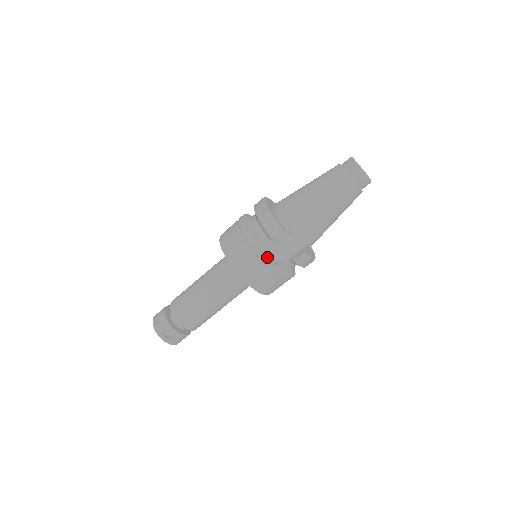
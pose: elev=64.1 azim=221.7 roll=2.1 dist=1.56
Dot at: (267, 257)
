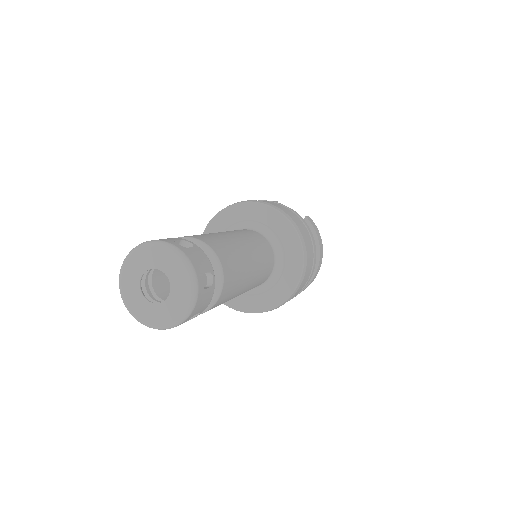
Dot at: occluded
